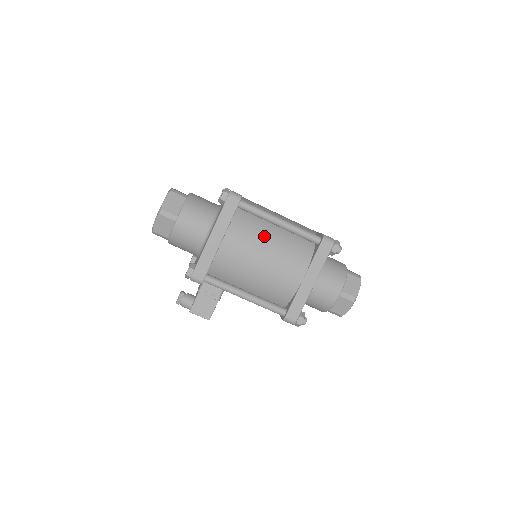
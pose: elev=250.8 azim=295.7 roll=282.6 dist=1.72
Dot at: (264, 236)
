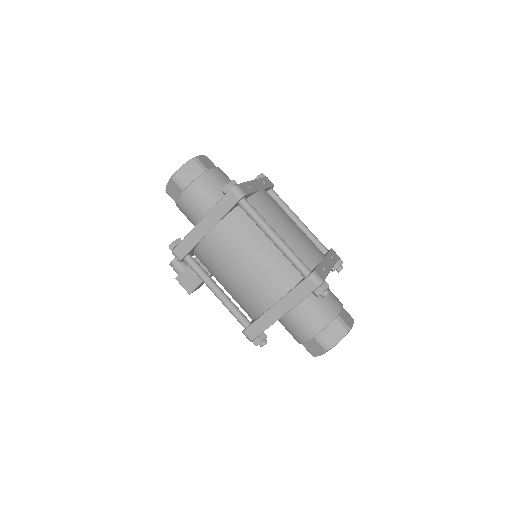
Dot at: (253, 244)
